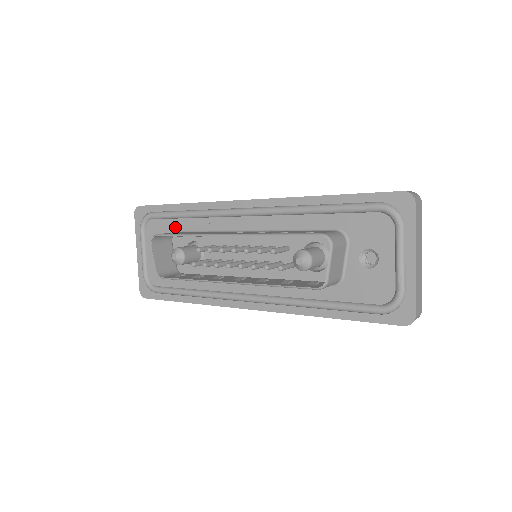
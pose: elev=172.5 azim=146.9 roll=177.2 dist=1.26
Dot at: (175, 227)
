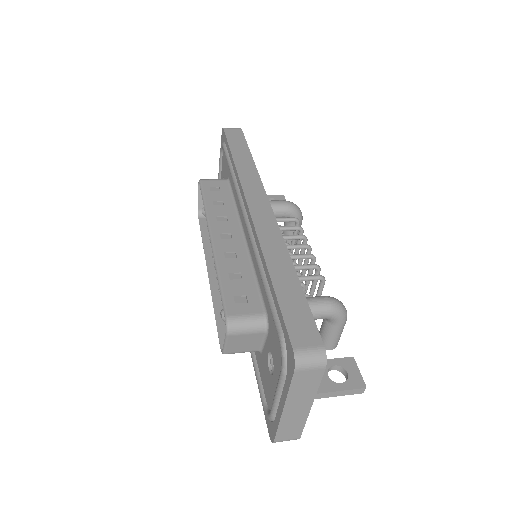
Dot at: (229, 174)
